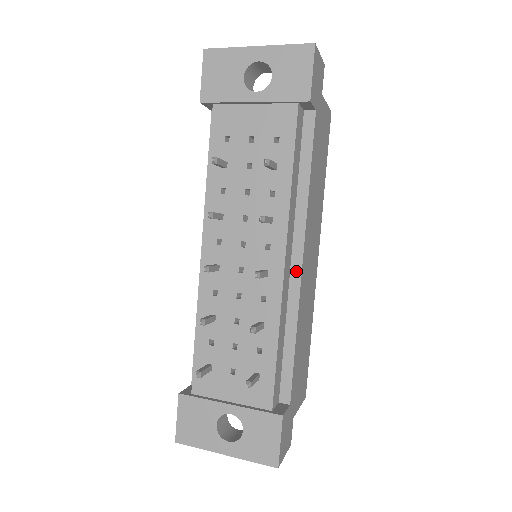
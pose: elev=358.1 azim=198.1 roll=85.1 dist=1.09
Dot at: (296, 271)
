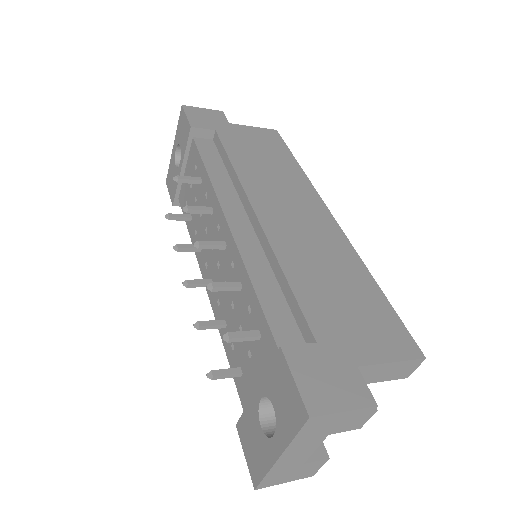
Dot at: (256, 224)
